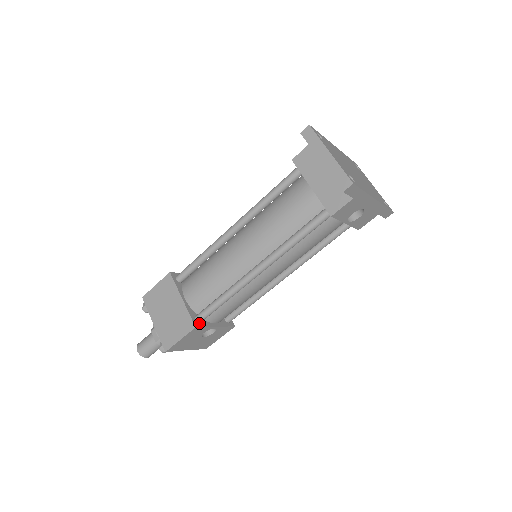
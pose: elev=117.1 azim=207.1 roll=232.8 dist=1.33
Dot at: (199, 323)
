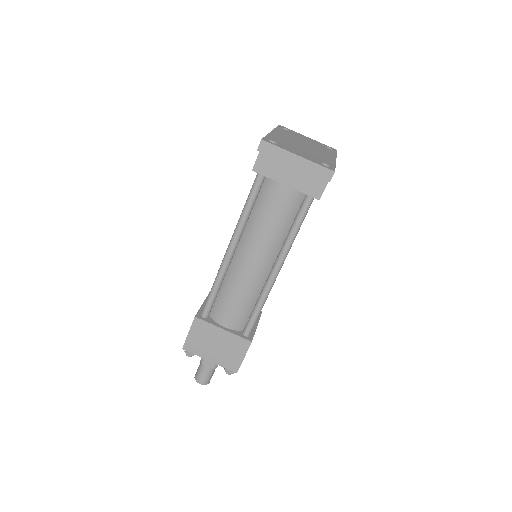
Dot at: (249, 336)
